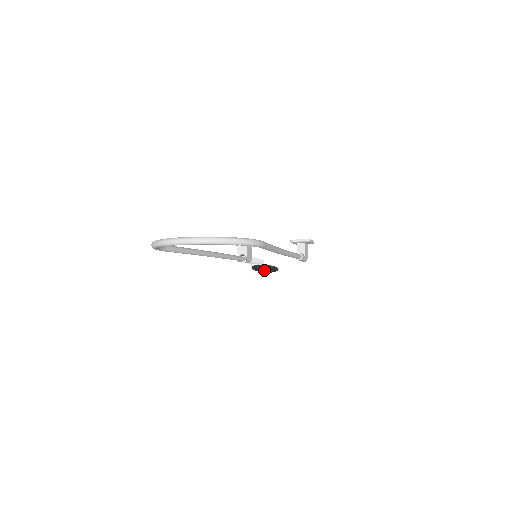
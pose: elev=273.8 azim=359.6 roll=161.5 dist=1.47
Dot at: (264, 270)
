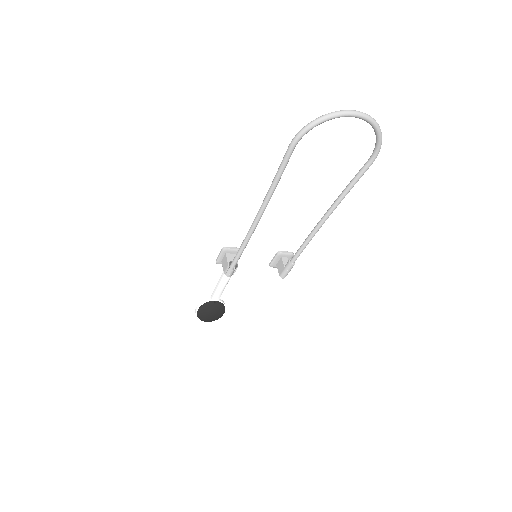
Dot at: (212, 311)
